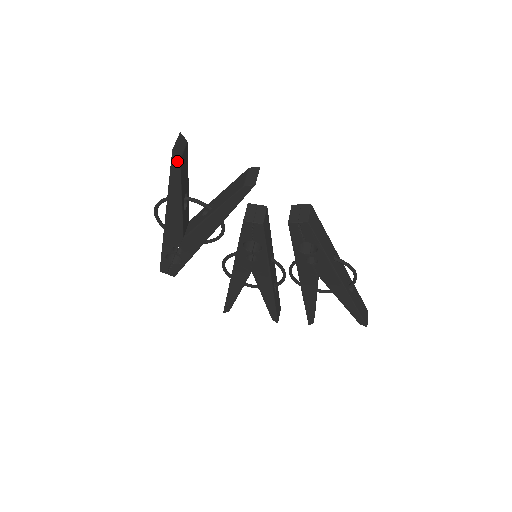
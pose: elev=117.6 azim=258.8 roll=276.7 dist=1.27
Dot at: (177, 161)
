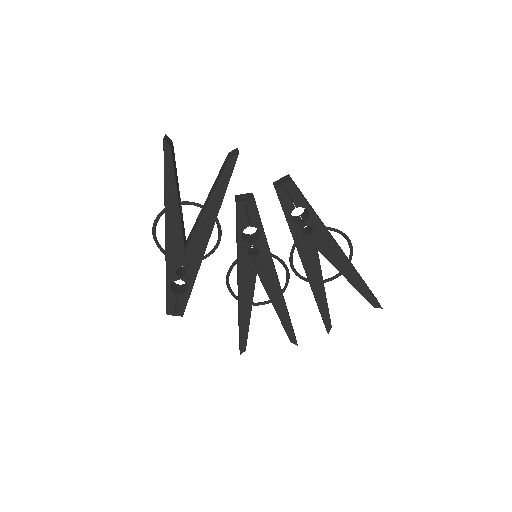
Dot at: (169, 151)
